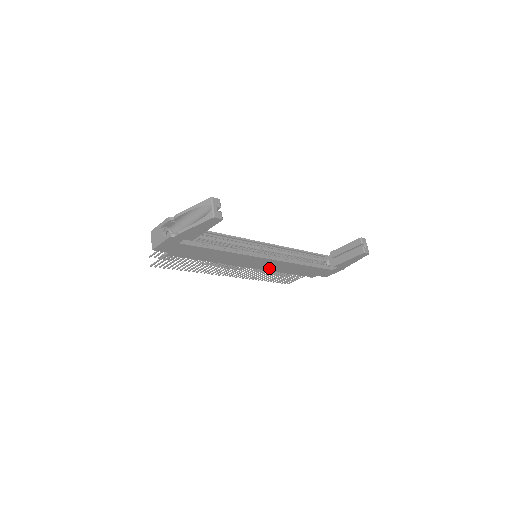
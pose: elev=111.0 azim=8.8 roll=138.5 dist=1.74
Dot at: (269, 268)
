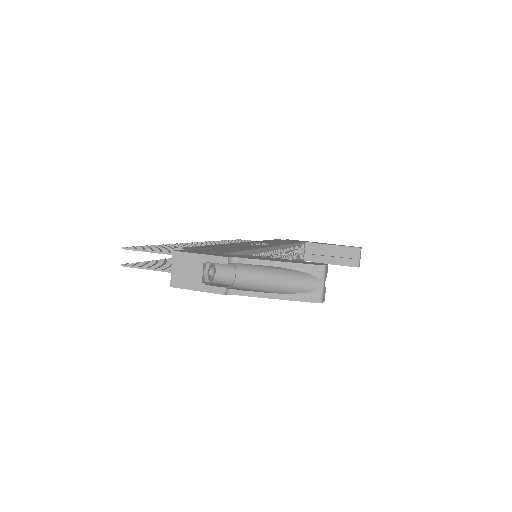
Dot at: occluded
